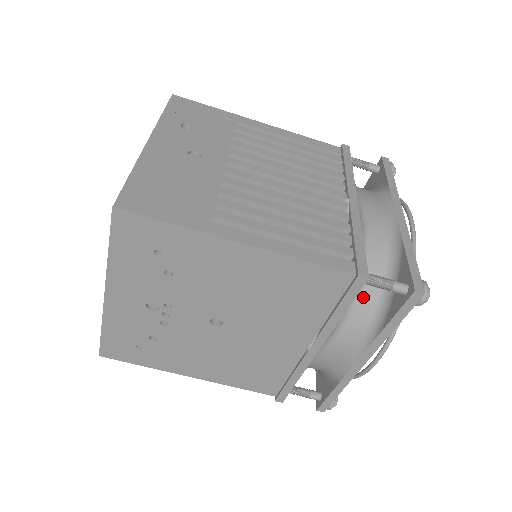
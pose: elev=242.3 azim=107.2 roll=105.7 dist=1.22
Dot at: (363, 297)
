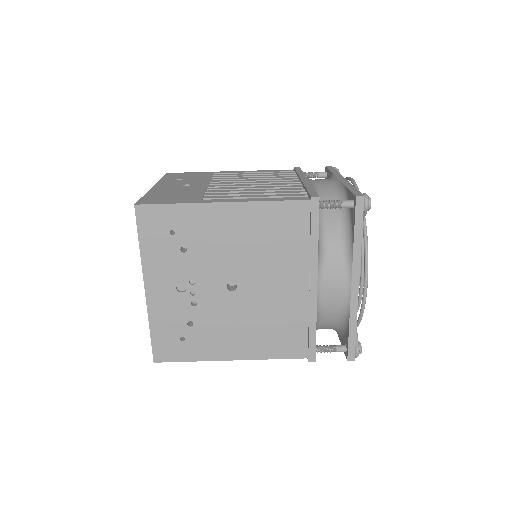
Dot at: (331, 229)
